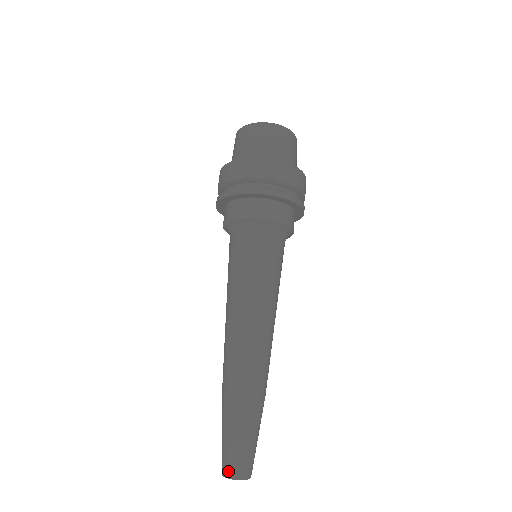
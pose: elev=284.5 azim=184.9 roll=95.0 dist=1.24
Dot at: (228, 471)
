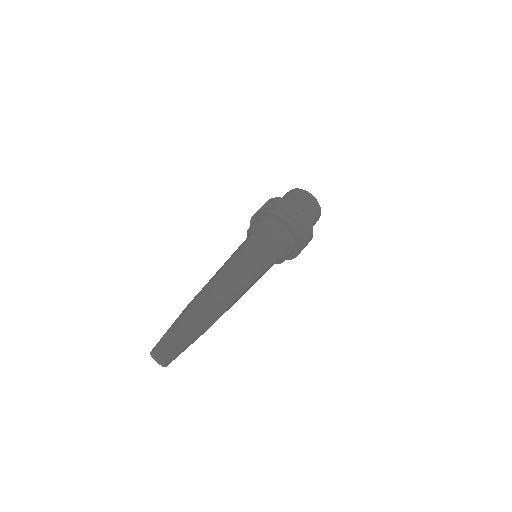
Dot at: (160, 351)
